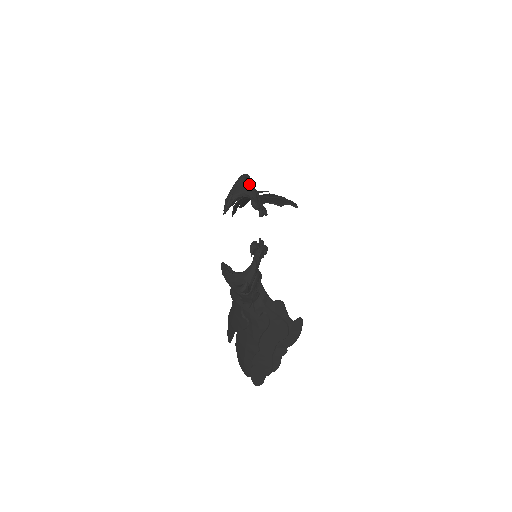
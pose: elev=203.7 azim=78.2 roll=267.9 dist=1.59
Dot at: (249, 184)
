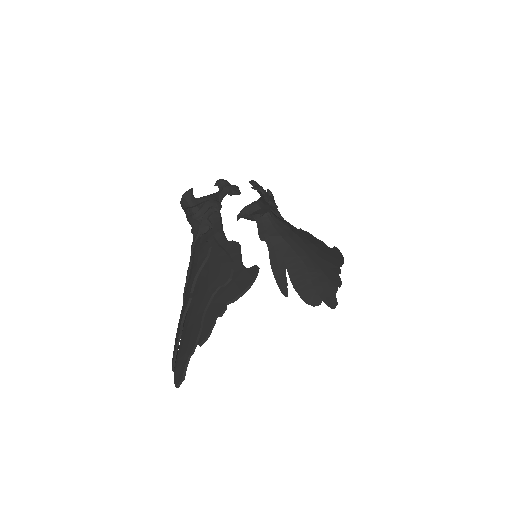
Dot at: occluded
